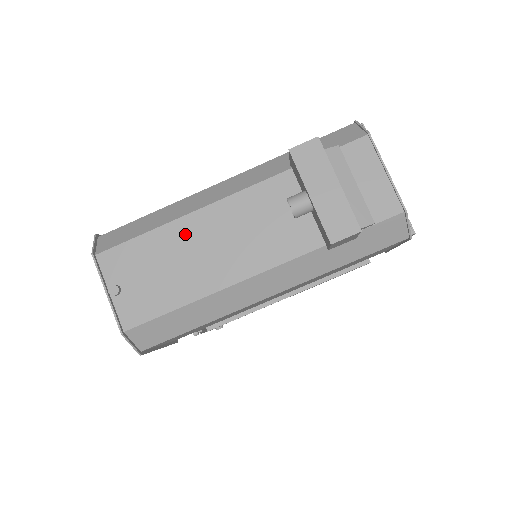
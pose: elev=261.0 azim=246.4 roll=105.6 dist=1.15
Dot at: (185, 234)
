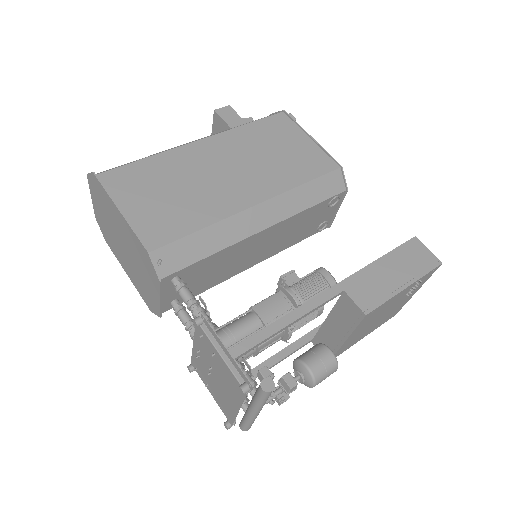
Dot at: occluded
